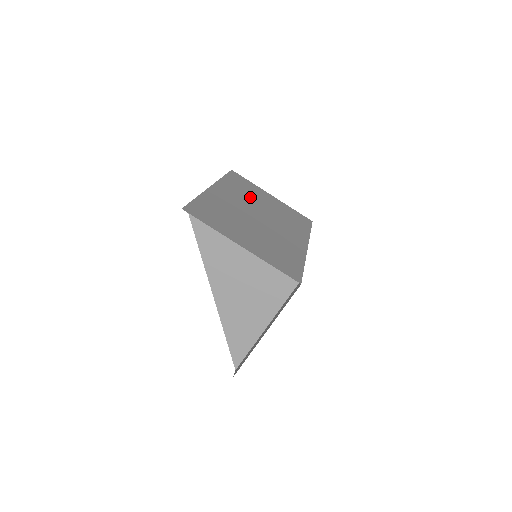
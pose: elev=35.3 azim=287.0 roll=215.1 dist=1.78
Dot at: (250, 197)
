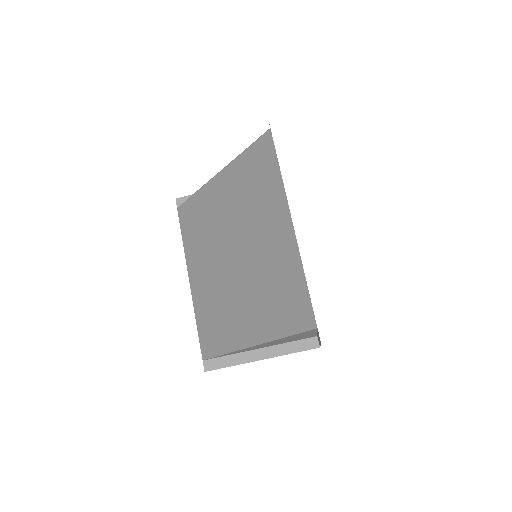
Dot at: occluded
